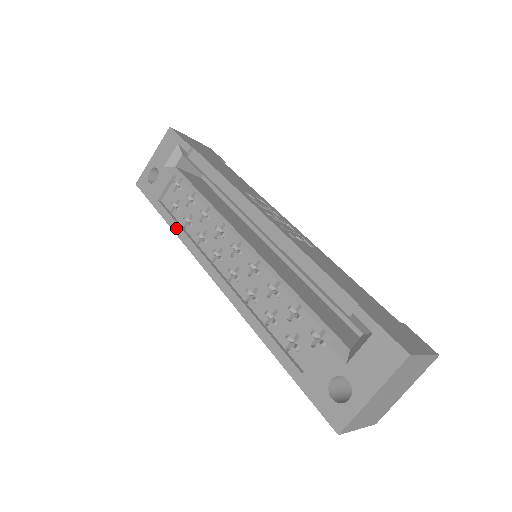
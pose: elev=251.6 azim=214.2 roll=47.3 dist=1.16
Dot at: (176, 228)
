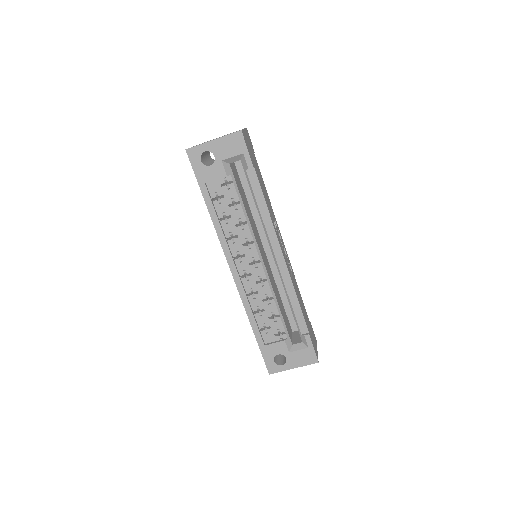
Dot at: (215, 219)
